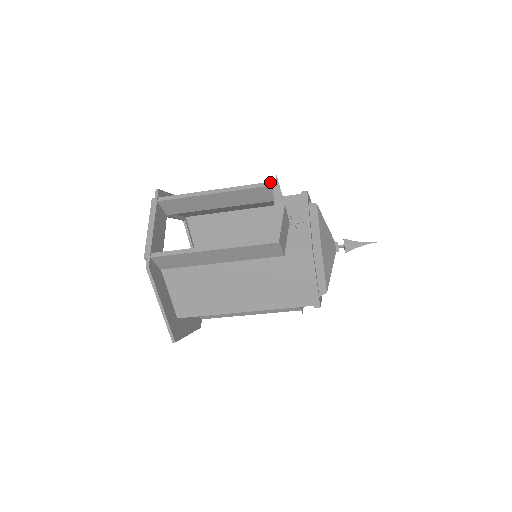
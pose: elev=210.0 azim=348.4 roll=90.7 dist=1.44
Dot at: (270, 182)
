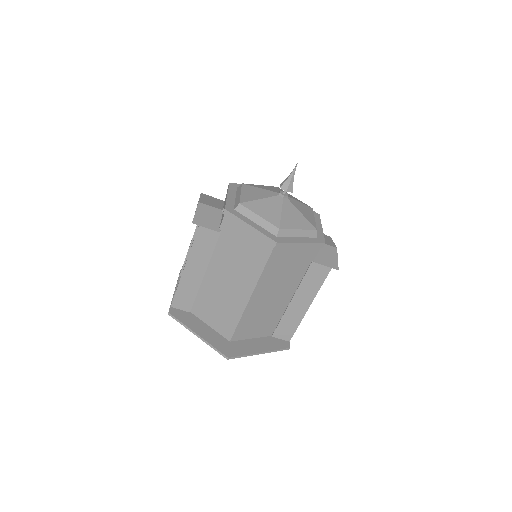
Dot at: occluded
